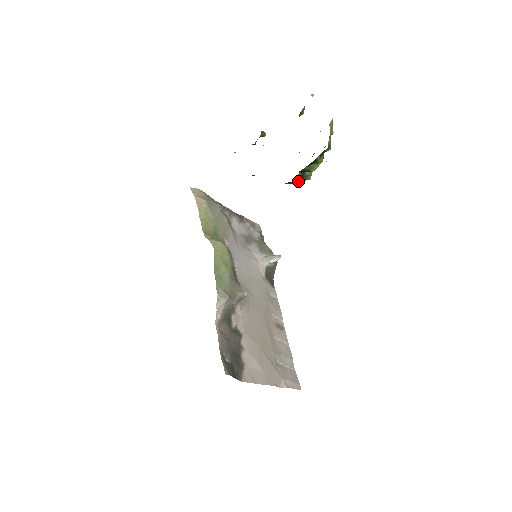
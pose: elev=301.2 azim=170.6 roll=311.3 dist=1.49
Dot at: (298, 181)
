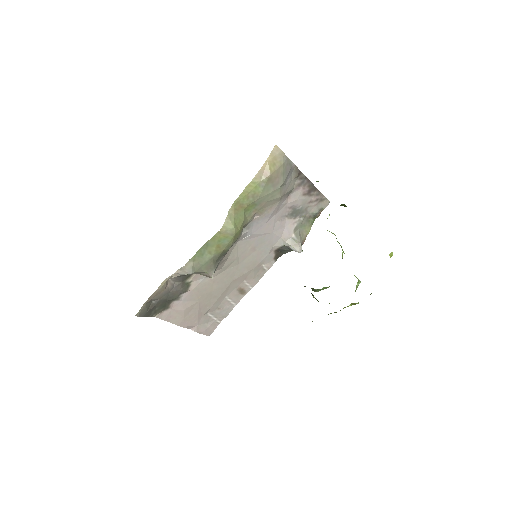
Dot at: occluded
